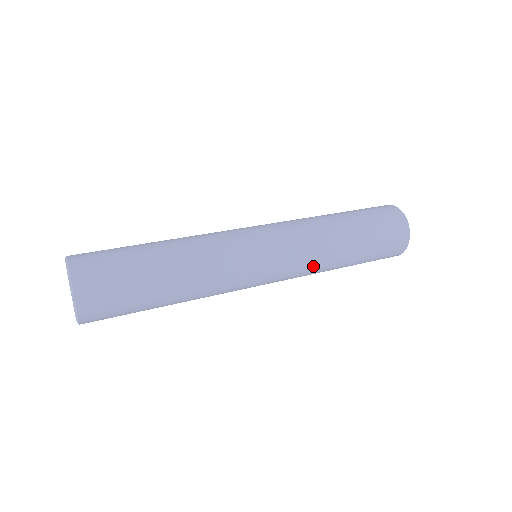
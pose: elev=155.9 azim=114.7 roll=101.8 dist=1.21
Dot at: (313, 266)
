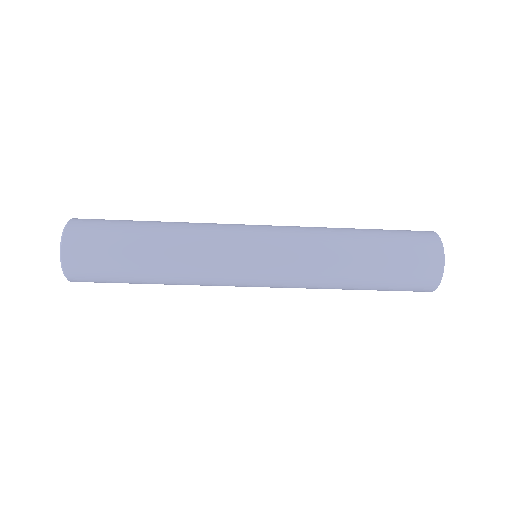
Dot at: (312, 274)
